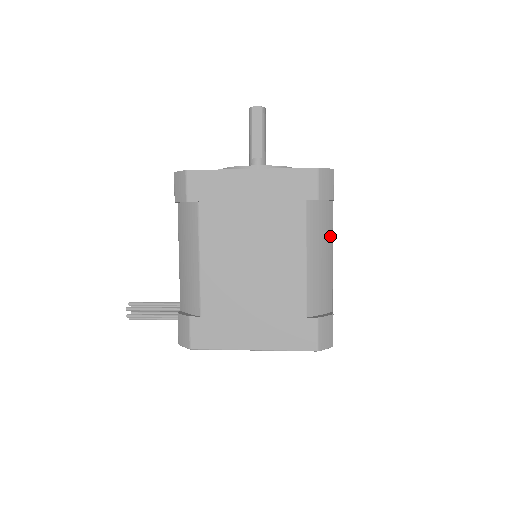
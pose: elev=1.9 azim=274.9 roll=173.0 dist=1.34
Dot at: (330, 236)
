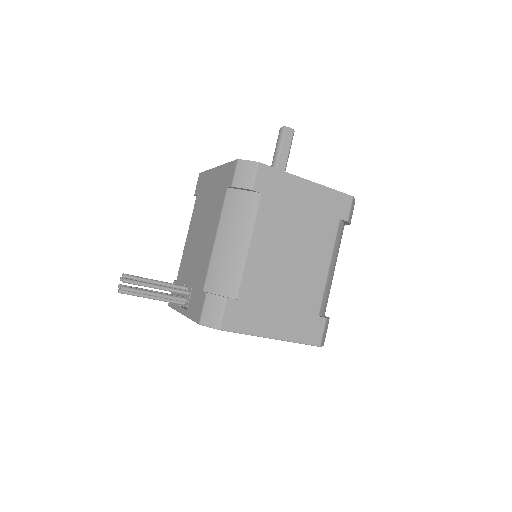
Dot at: occluded
